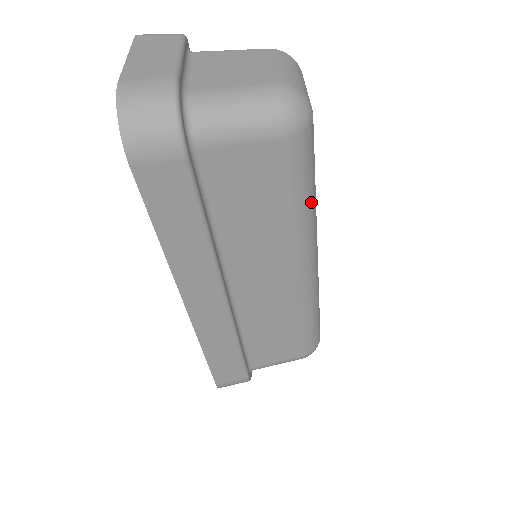
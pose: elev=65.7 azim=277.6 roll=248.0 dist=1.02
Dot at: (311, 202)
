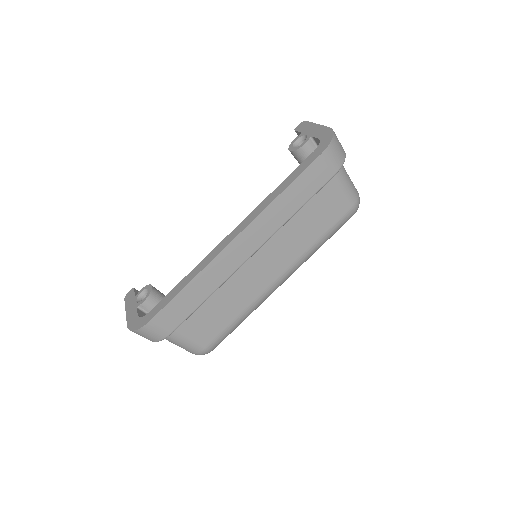
Dot at: occluded
